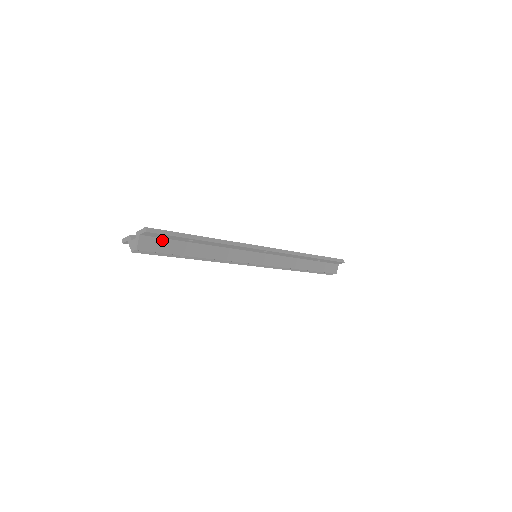
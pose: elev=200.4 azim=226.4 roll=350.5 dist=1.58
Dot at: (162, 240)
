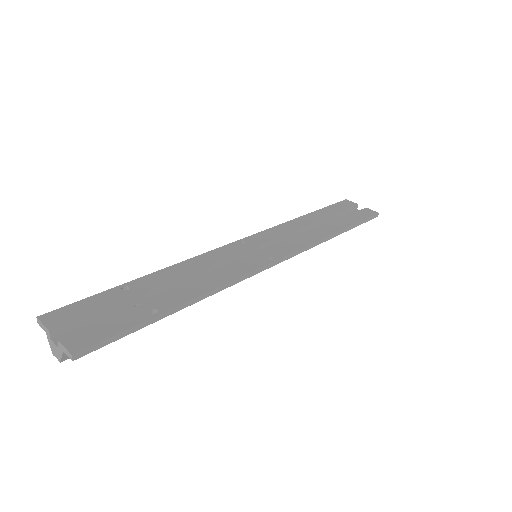
Dot at: occluded
